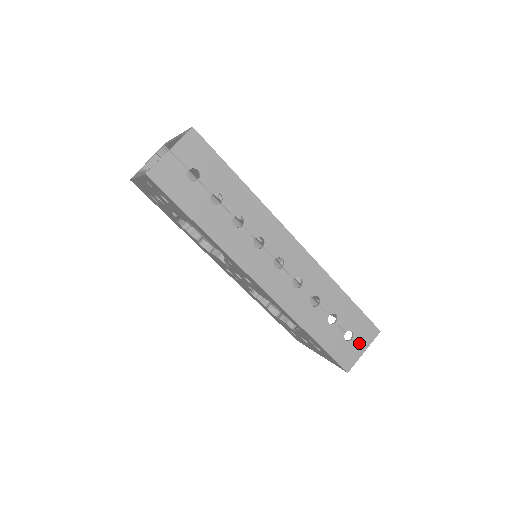
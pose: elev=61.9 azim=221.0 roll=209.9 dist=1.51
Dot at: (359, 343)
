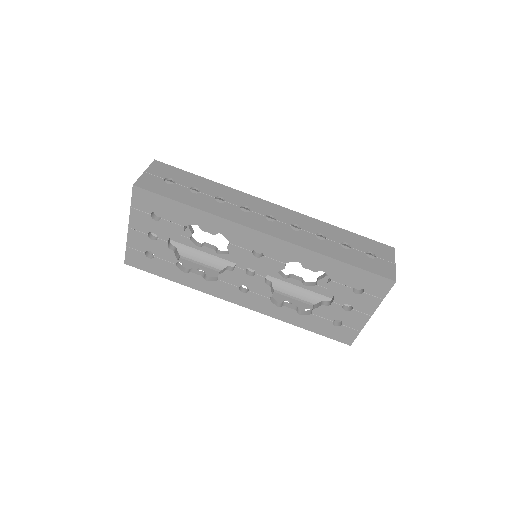
Dot at: (384, 259)
